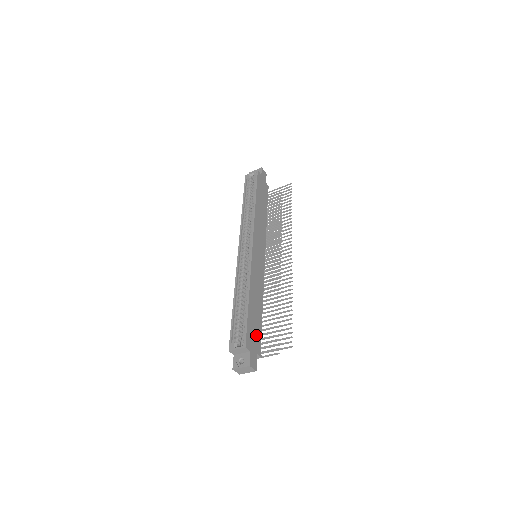
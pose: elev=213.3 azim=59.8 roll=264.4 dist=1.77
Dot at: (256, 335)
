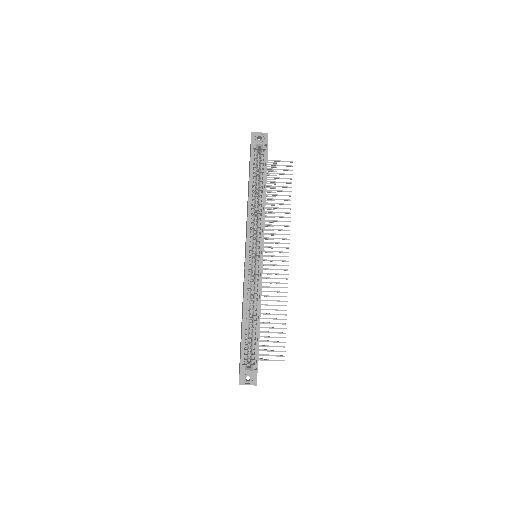
Dot at: occluded
